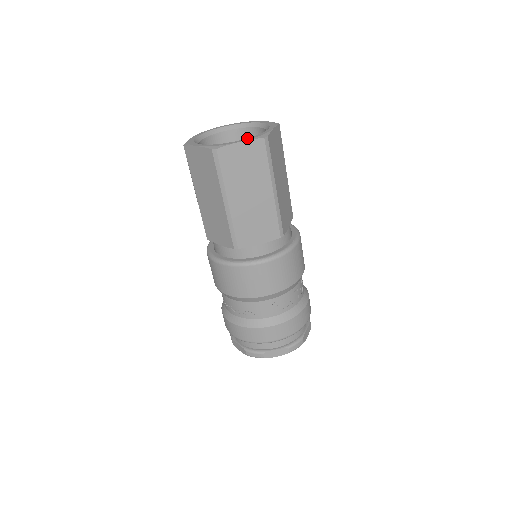
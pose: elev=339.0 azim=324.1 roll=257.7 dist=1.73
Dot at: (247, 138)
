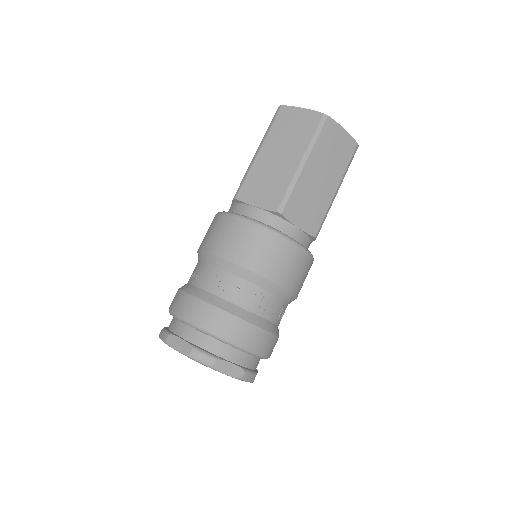
Dot at: occluded
